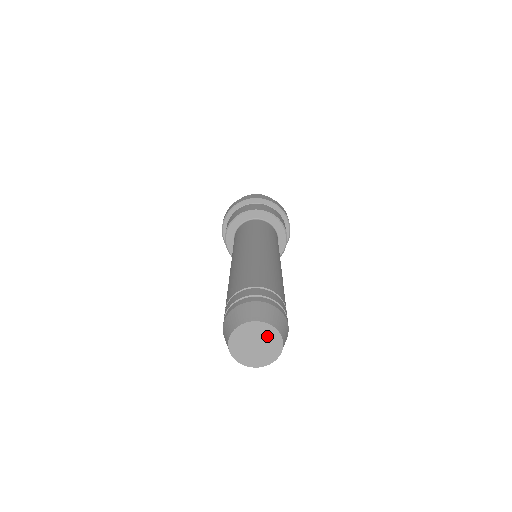
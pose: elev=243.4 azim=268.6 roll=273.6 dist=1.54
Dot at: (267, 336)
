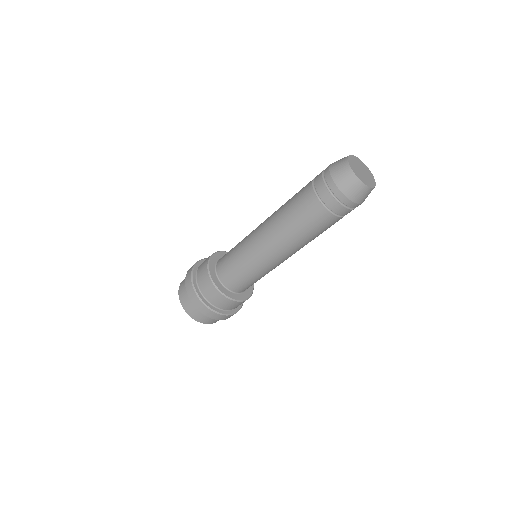
Dot at: (369, 176)
